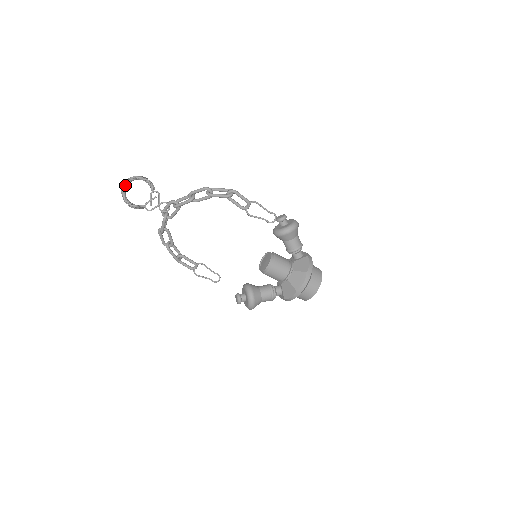
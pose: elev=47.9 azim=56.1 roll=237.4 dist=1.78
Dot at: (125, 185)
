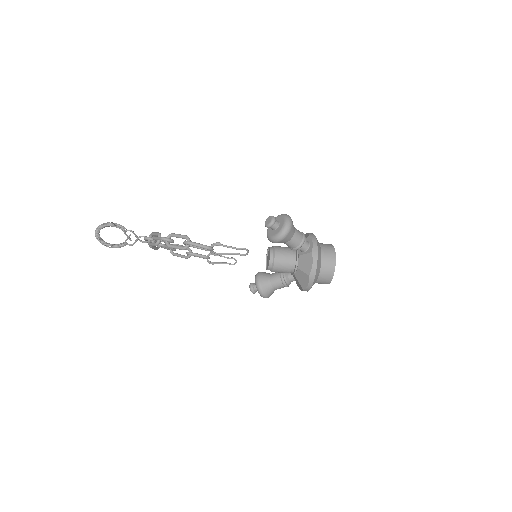
Dot at: (96, 235)
